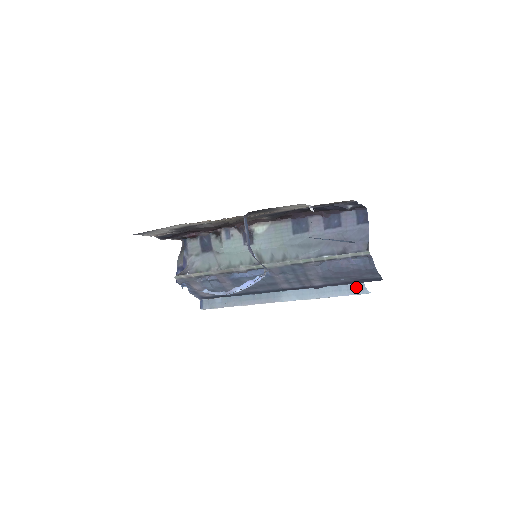
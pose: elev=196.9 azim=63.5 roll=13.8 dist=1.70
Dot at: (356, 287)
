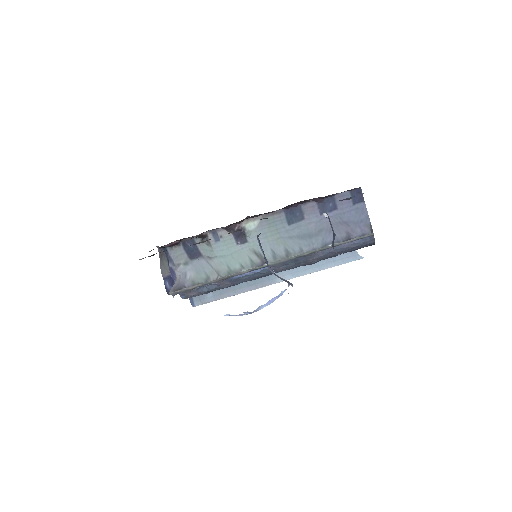
Dot at: (349, 255)
